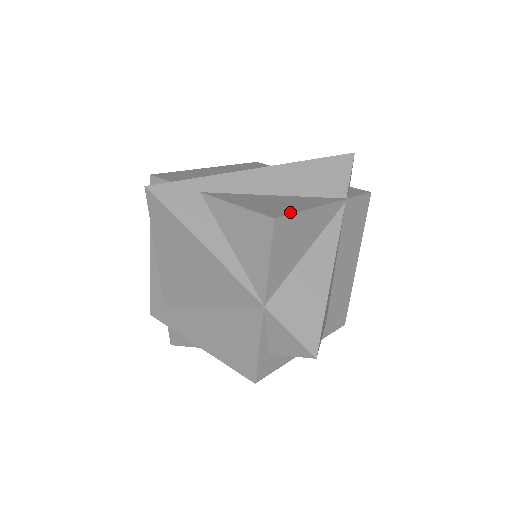
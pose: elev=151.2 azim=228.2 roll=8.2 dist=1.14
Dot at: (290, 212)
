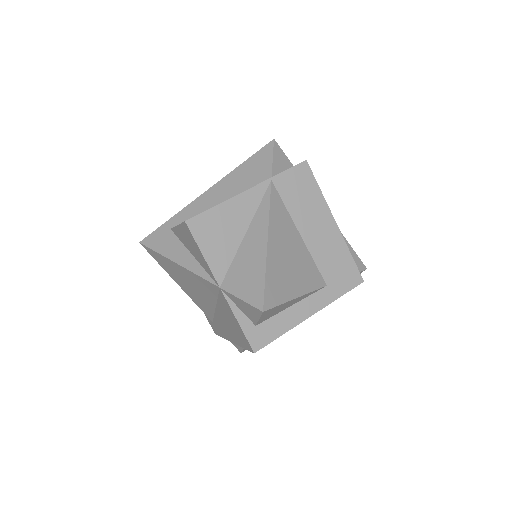
Dot at: (204, 211)
